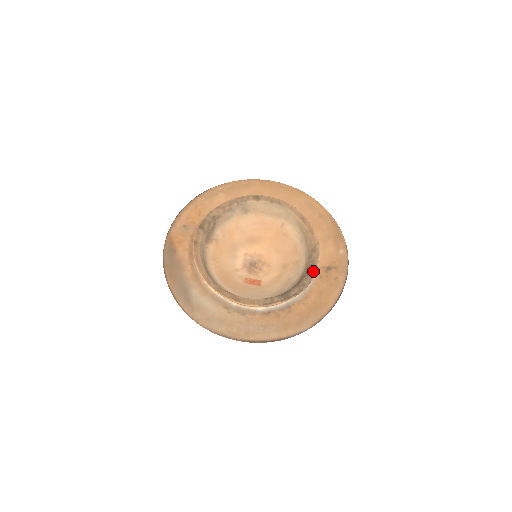
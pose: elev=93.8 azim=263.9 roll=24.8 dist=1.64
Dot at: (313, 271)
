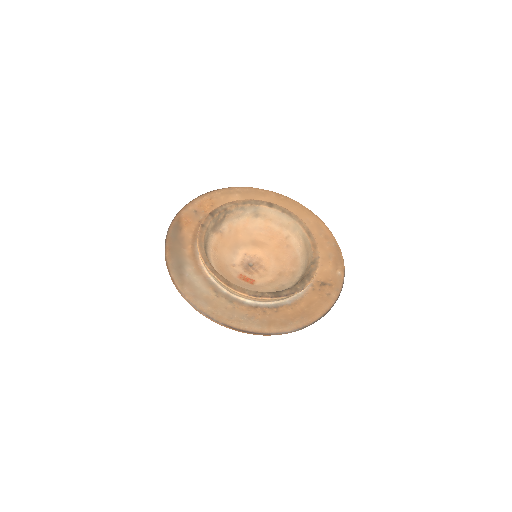
Dot at: (308, 280)
